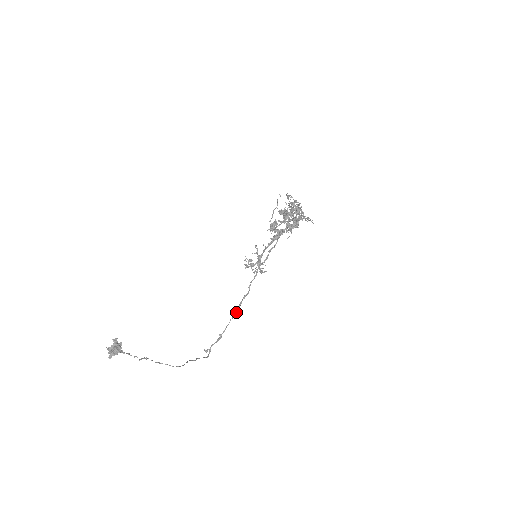
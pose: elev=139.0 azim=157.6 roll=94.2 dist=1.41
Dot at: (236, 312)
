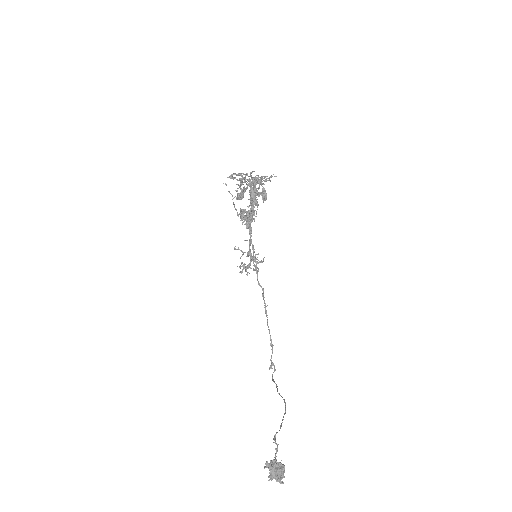
Dot at: (266, 315)
